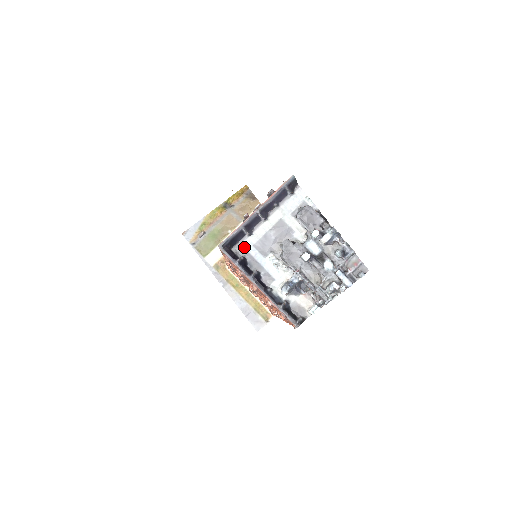
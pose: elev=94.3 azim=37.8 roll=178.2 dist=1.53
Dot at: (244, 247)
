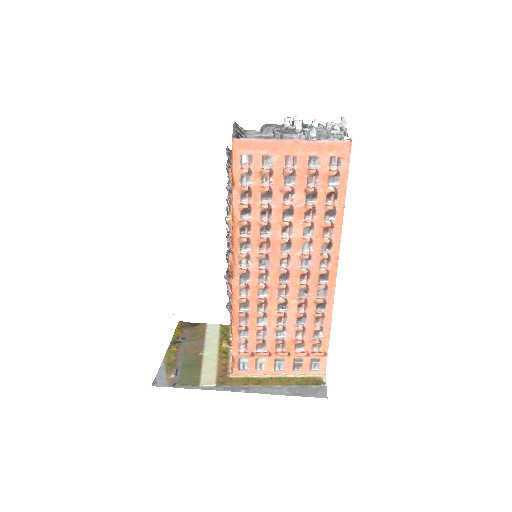
Dot at: occluded
